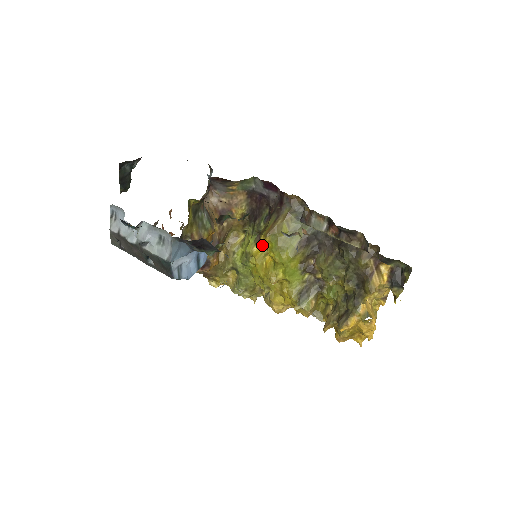
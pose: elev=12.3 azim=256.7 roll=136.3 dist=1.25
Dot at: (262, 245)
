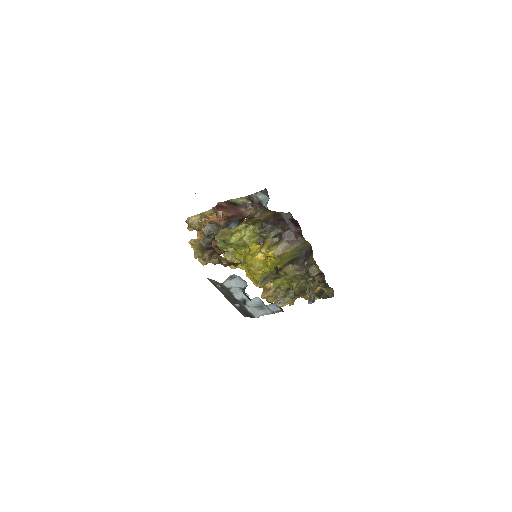
Dot at: (267, 256)
